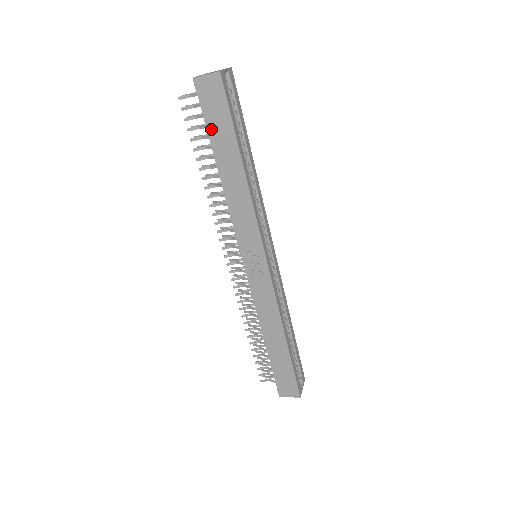
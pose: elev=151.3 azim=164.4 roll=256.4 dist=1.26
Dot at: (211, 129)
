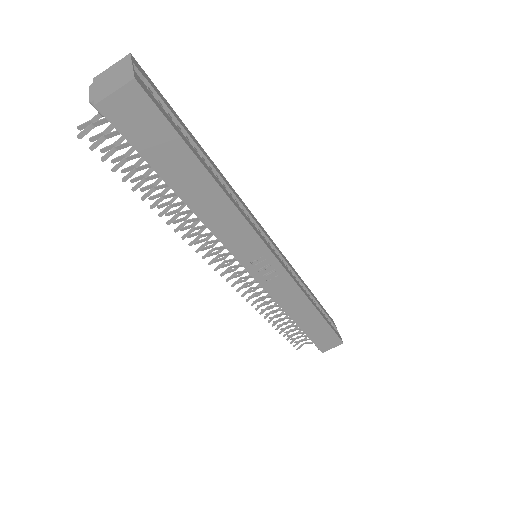
Dot at: (153, 159)
